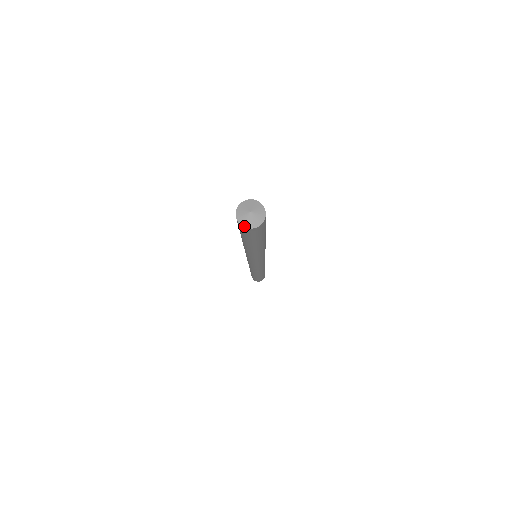
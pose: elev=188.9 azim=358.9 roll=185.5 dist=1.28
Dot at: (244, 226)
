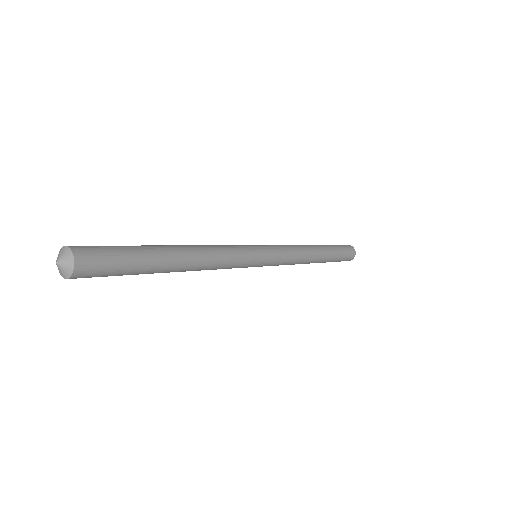
Dot at: (67, 278)
